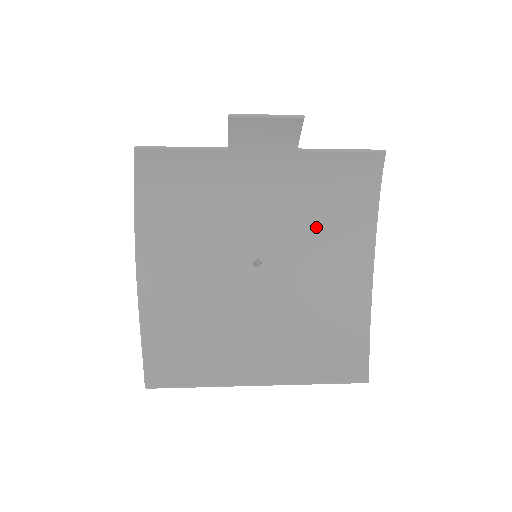
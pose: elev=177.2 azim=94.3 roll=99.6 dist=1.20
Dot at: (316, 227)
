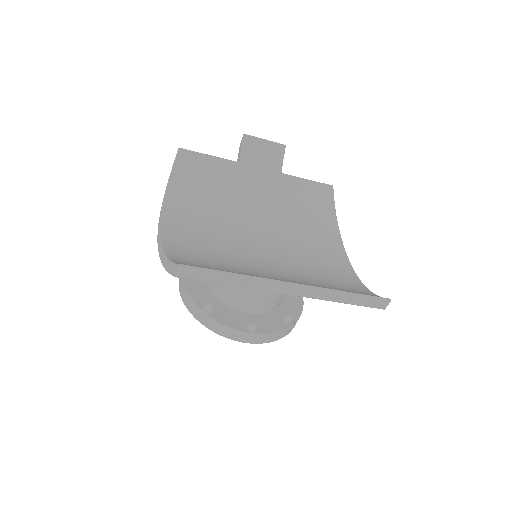
Dot at: (300, 232)
